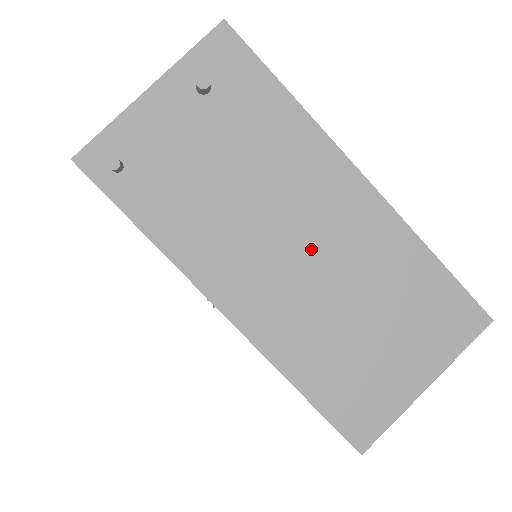
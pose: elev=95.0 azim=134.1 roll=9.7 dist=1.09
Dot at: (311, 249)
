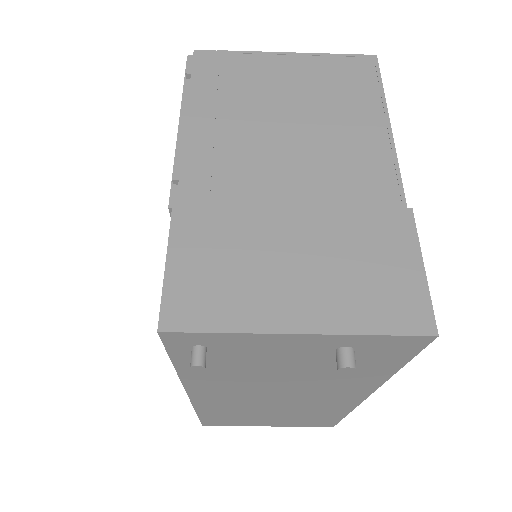
Dot at: (285, 400)
